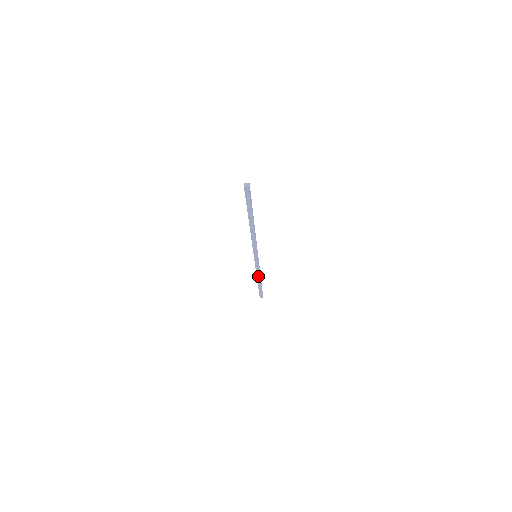
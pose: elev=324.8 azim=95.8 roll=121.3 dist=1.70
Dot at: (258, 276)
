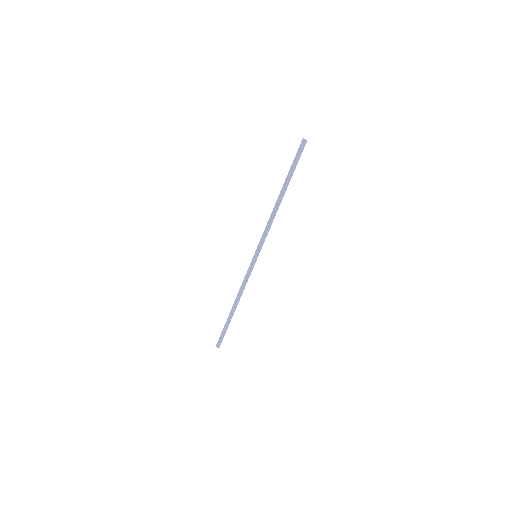
Dot at: (240, 296)
